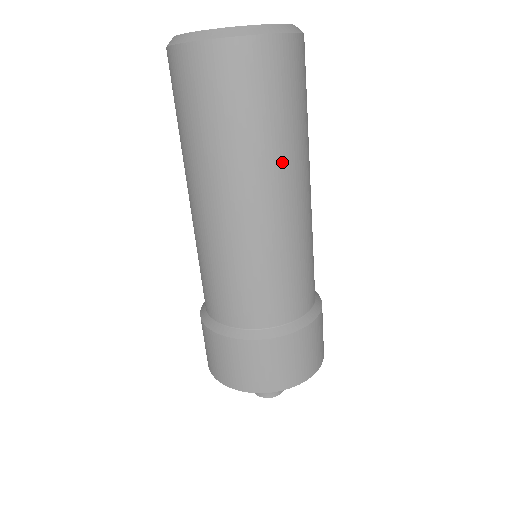
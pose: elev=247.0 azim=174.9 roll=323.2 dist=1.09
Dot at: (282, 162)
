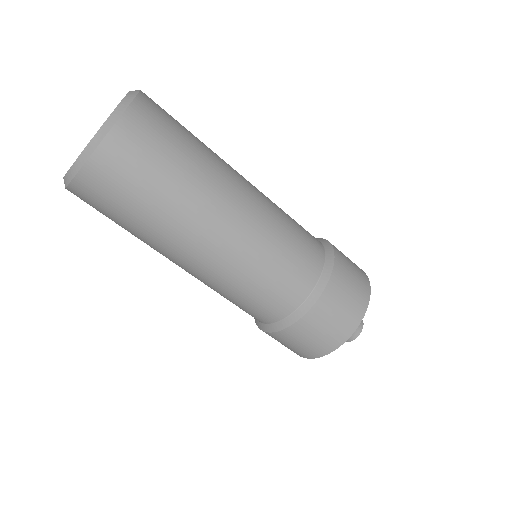
Dot at: (191, 212)
